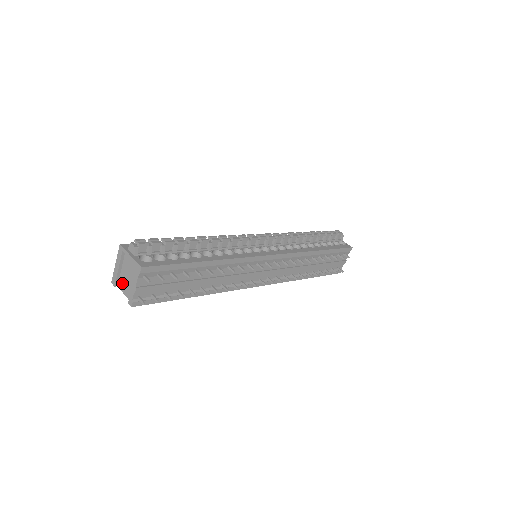
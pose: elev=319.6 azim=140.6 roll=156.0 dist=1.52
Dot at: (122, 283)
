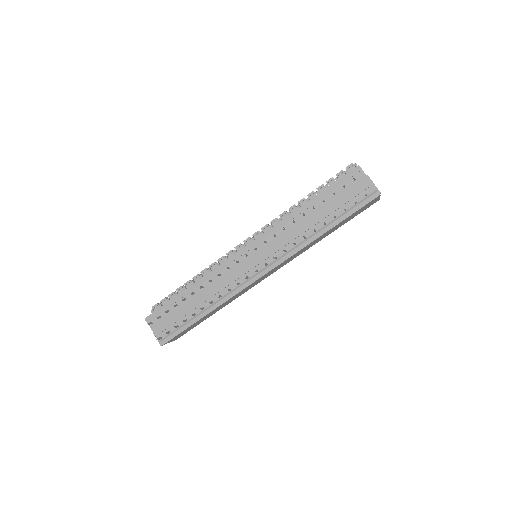
Dot at: occluded
